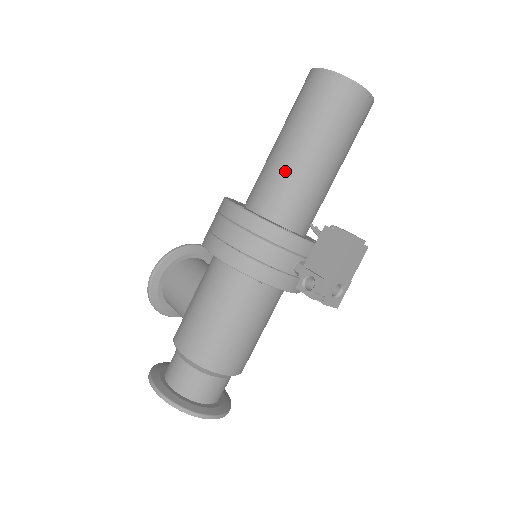
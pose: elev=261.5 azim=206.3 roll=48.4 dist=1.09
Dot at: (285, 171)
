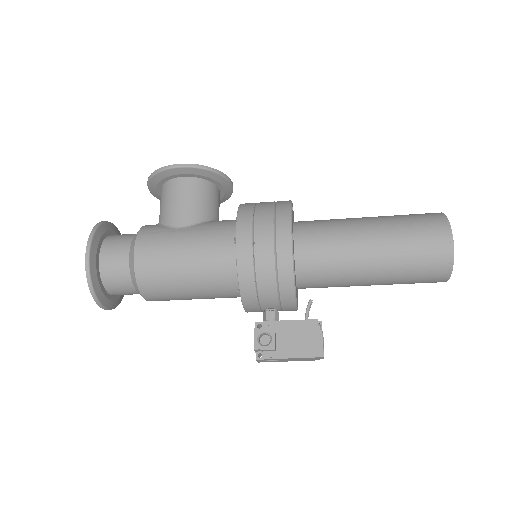
Dot at: (345, 255)
